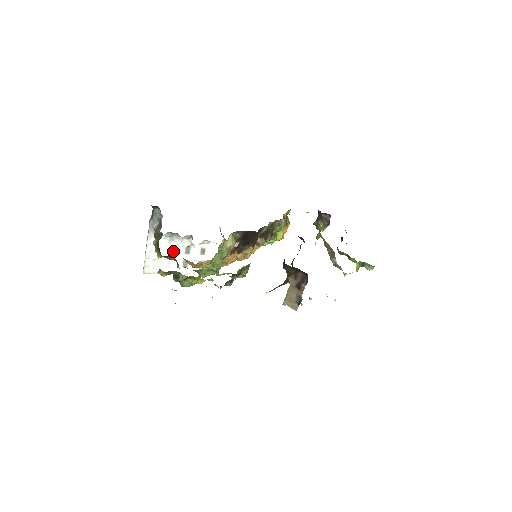
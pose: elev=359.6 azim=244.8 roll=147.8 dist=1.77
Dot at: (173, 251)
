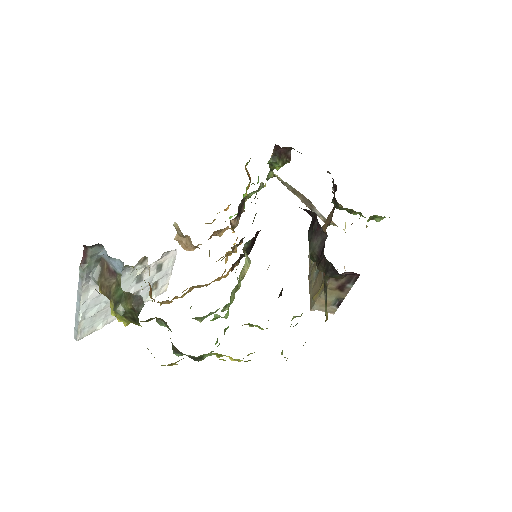
Dot at: occluded
